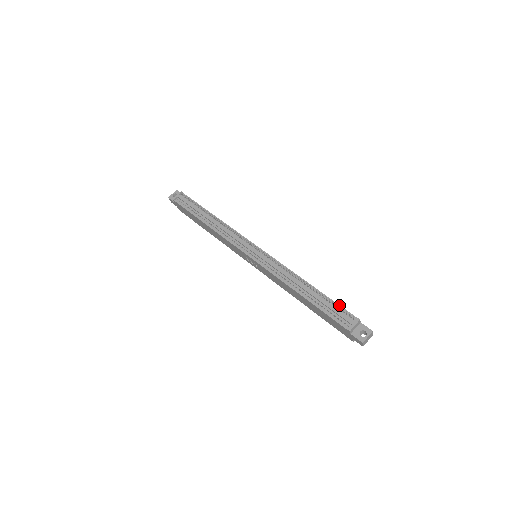
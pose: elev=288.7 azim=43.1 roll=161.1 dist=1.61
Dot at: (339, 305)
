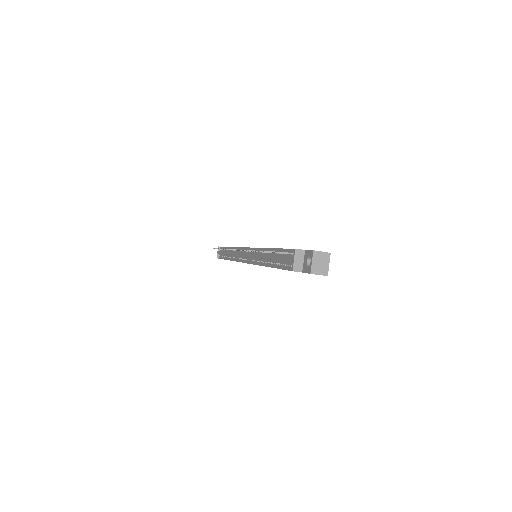
Dot at: (285, 249)
